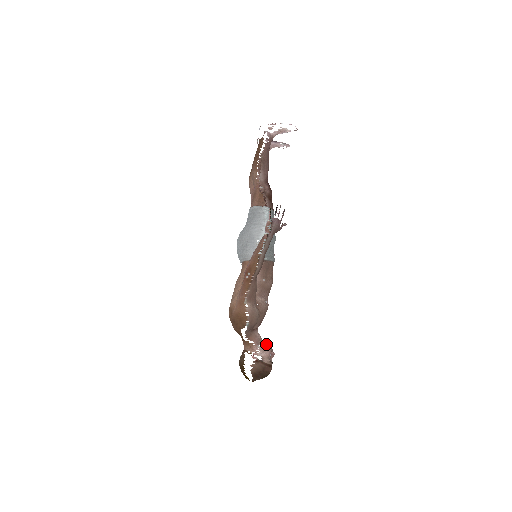
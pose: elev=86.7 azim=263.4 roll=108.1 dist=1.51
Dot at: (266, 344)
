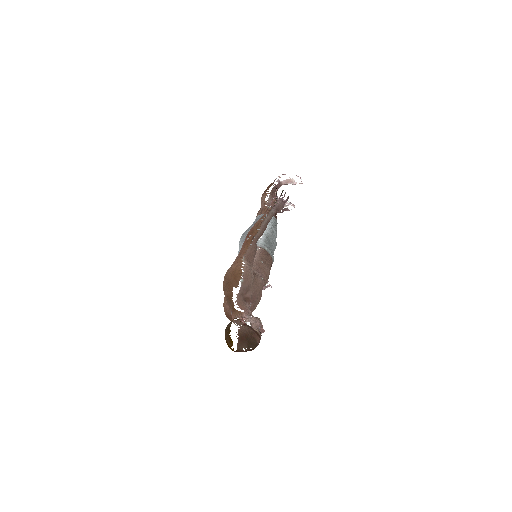
Dot at: (257, 318)
